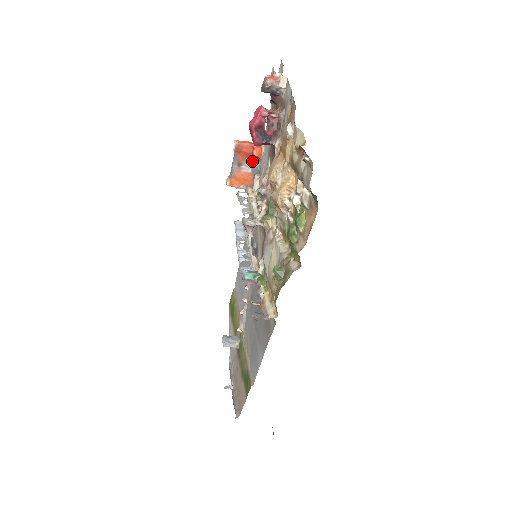
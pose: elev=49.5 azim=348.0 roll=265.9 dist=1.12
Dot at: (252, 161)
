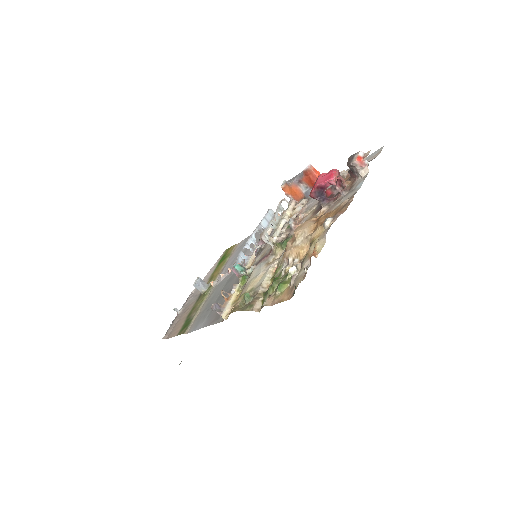
Dot at: (311, 187)
